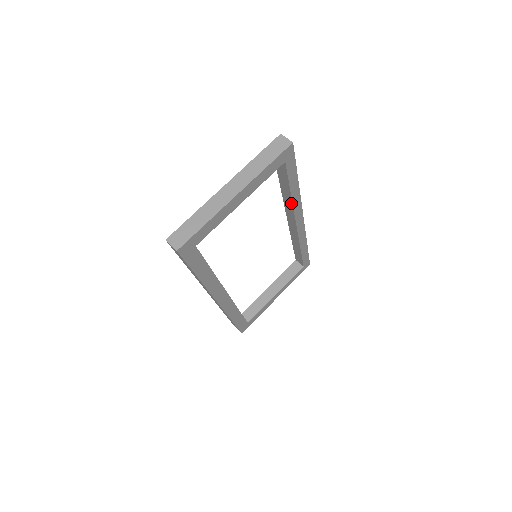
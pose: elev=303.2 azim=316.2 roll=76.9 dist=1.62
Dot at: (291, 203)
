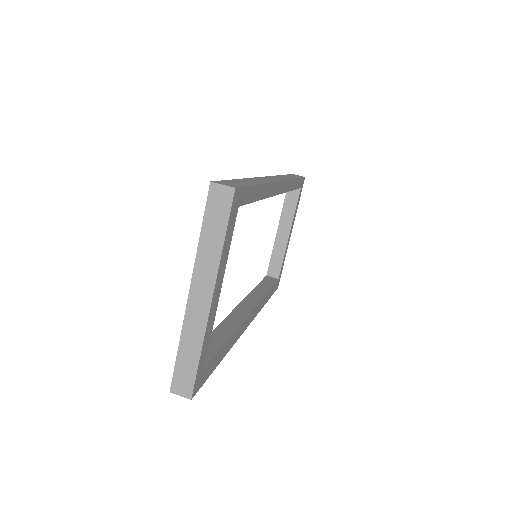
Dot at: occluded
